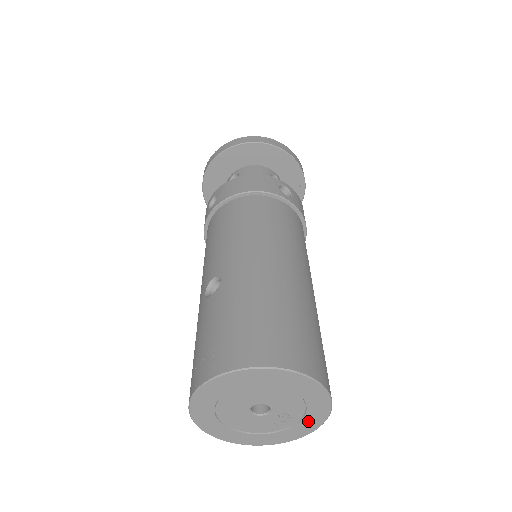
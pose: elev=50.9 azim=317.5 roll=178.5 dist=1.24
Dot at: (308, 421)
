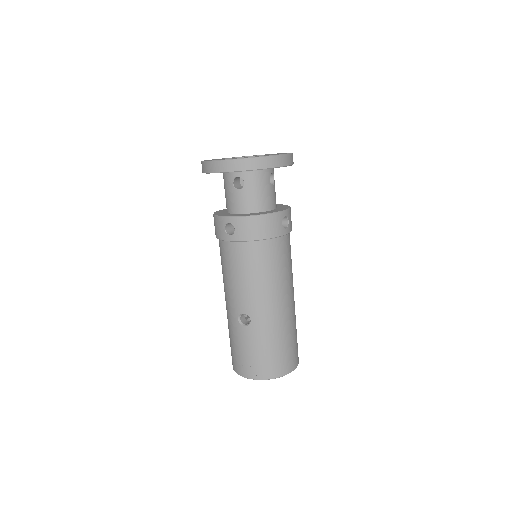
Dot at: occluded
